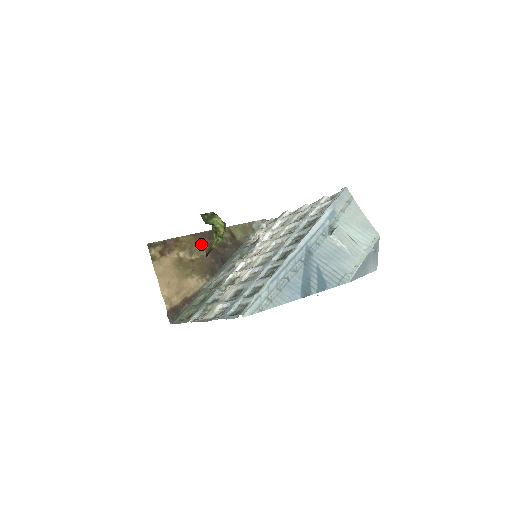
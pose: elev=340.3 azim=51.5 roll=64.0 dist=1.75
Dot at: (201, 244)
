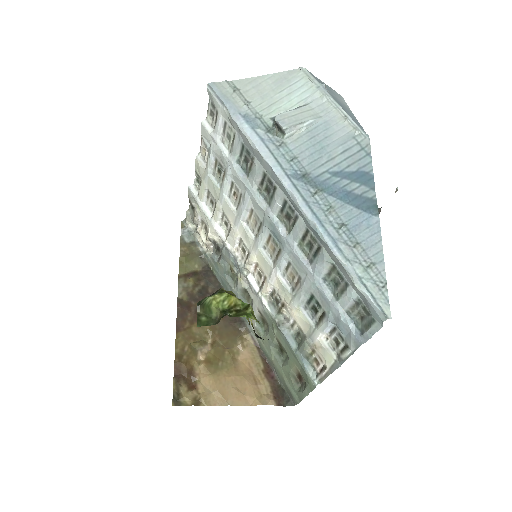
Dot at: (193, 324)
